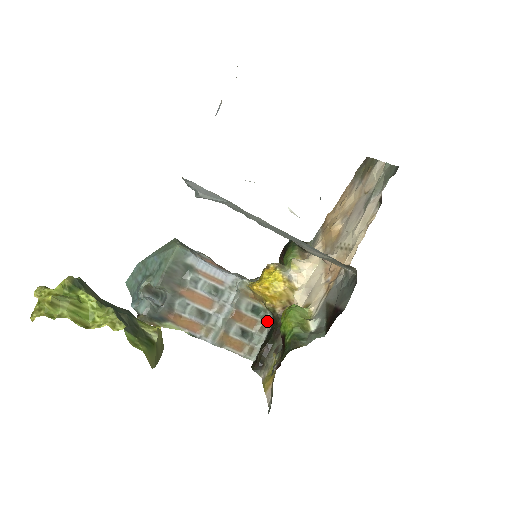
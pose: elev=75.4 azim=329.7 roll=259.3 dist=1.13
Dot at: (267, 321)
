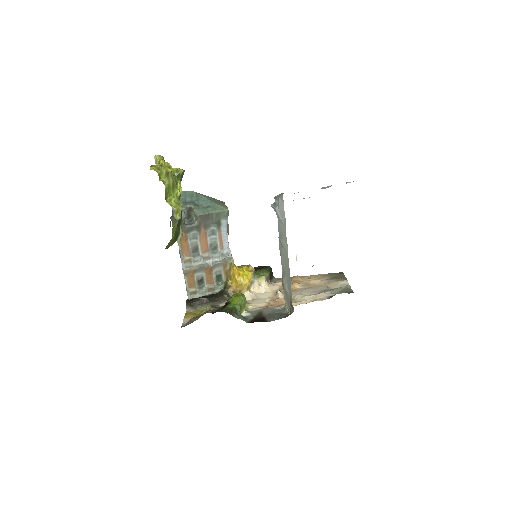
Dot at: (217, 289)
